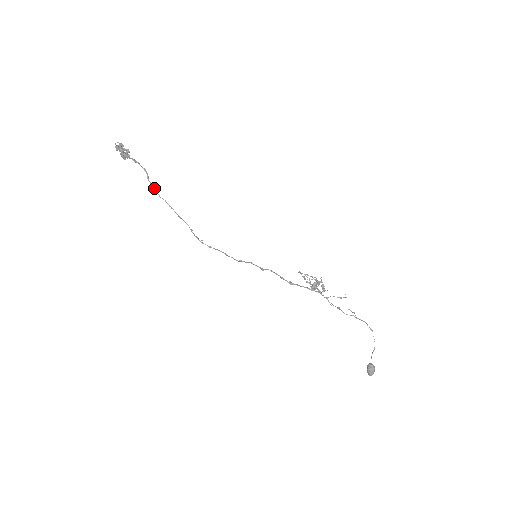
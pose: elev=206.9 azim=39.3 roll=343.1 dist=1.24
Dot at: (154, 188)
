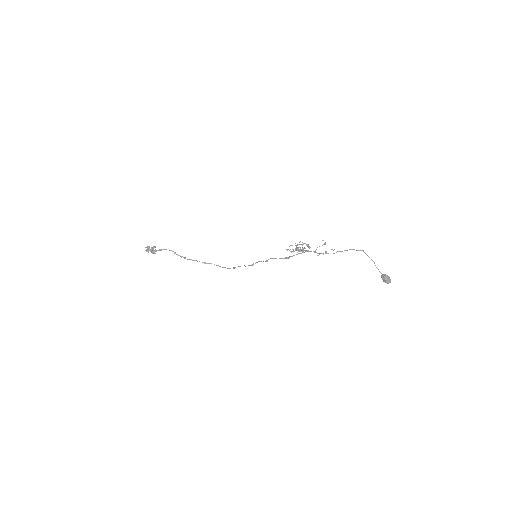
Dot at: occluded
